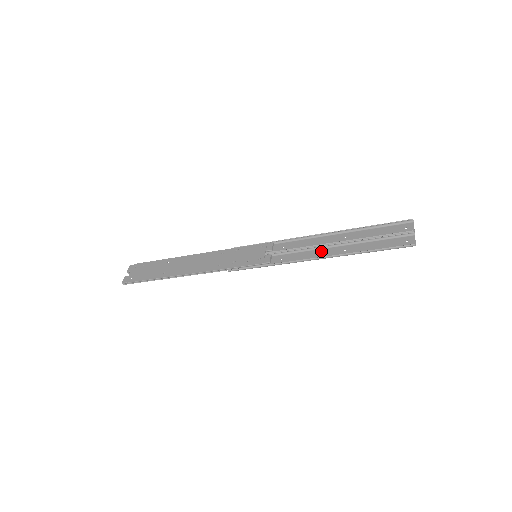
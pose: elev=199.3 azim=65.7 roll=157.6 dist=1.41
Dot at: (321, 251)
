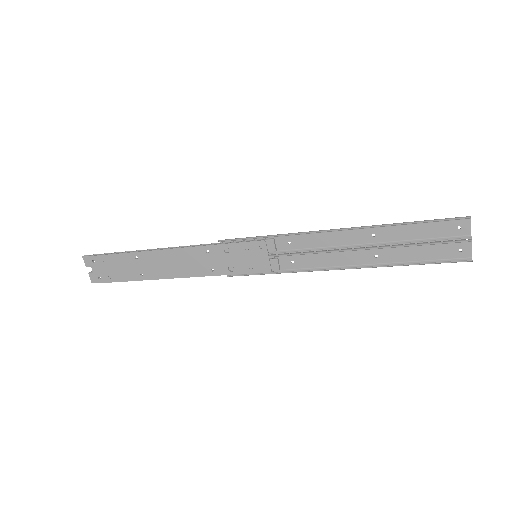
Dot at: (344, 255)
